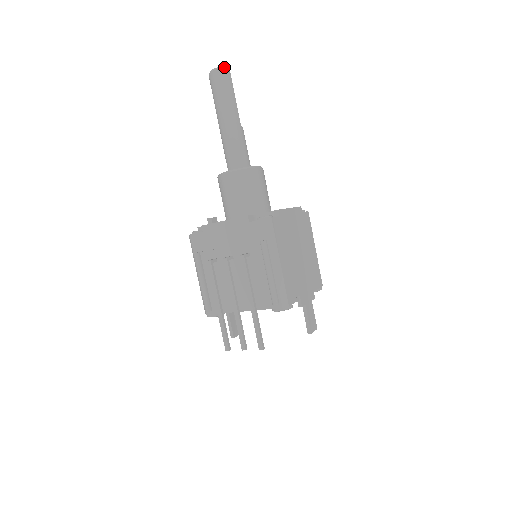
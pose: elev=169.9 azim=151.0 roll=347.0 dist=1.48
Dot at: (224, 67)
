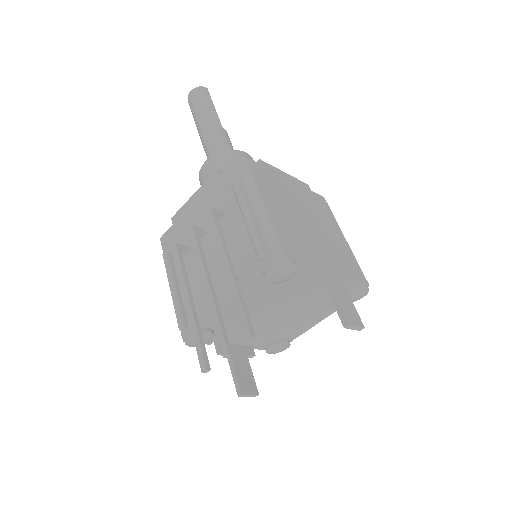
Dot at: (200, 86)
